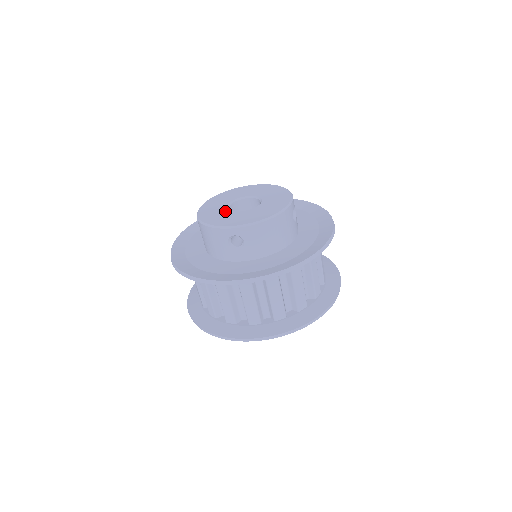
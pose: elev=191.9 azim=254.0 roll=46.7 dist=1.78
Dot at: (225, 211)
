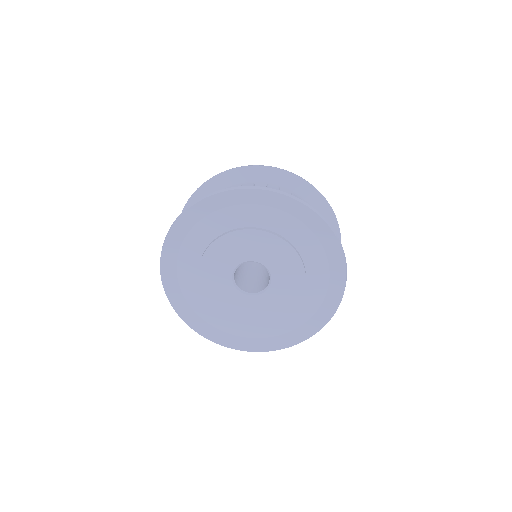
Dot at: occluded
